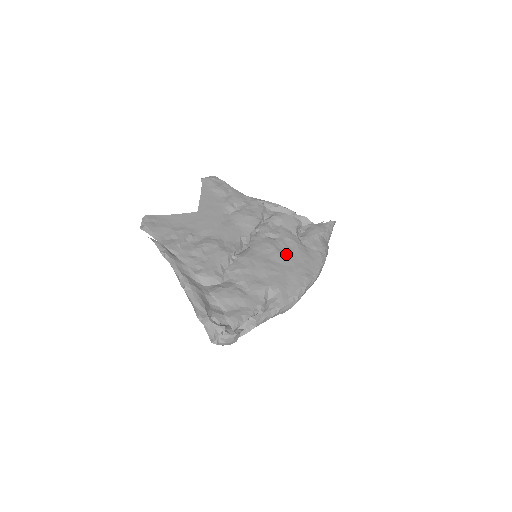
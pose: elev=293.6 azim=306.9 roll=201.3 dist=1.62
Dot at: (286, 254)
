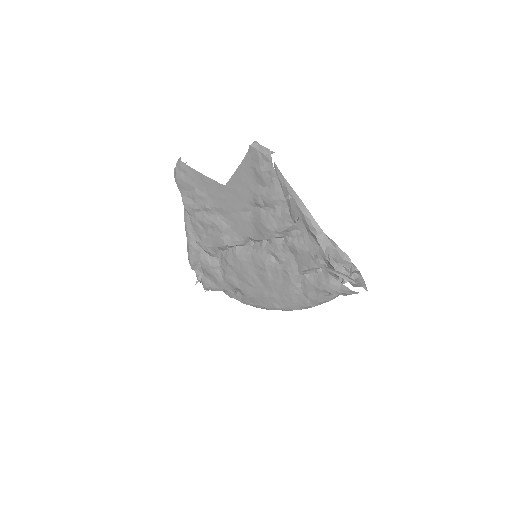
Dot at: (273, 281)
